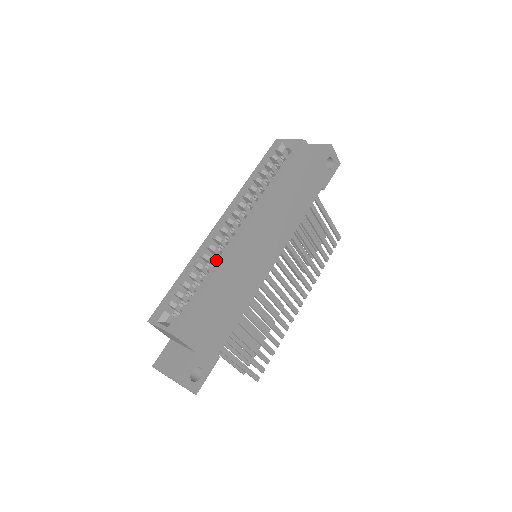
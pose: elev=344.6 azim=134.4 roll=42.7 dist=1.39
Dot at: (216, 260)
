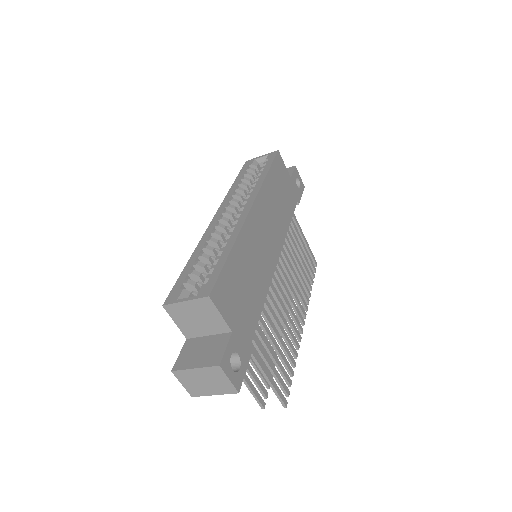
Dot at: (230, 234)
